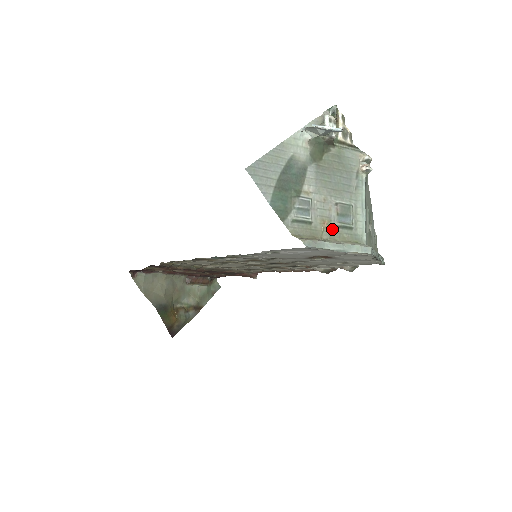
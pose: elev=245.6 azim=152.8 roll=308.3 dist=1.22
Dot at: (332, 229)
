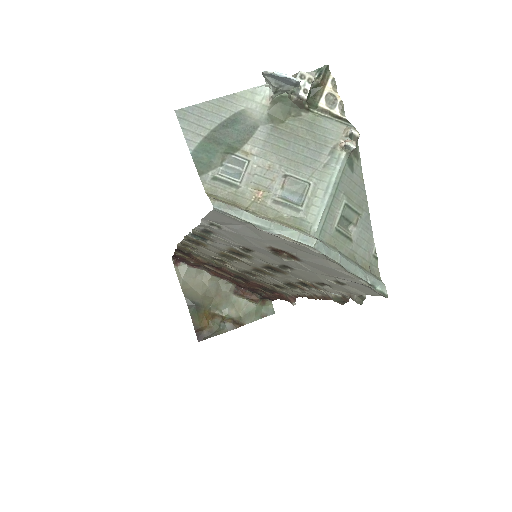
Dot at: (268, 203)
